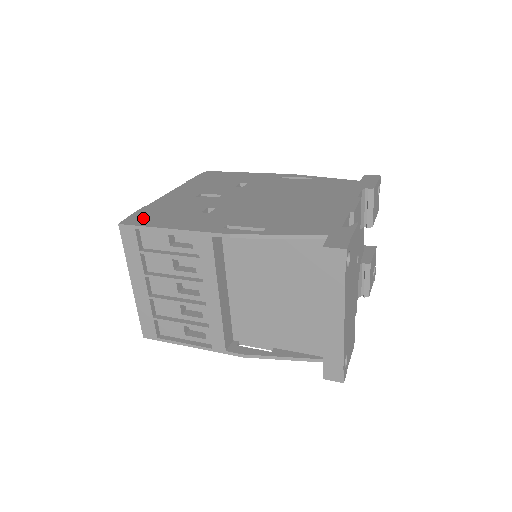
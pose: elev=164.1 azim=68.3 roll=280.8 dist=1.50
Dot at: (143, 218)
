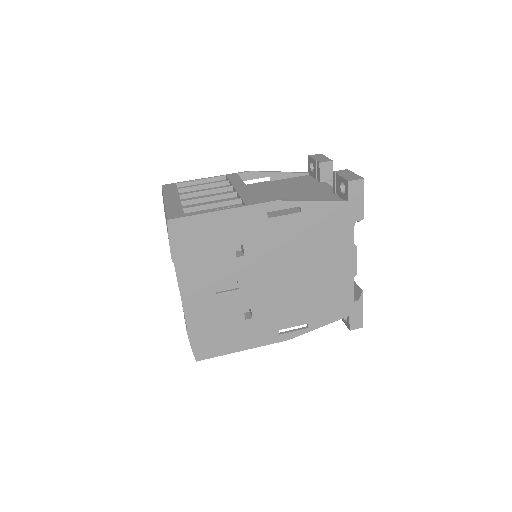
Dot at: (207, 347)
